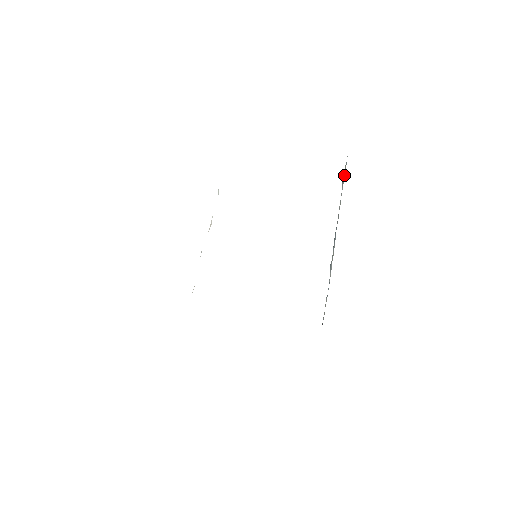
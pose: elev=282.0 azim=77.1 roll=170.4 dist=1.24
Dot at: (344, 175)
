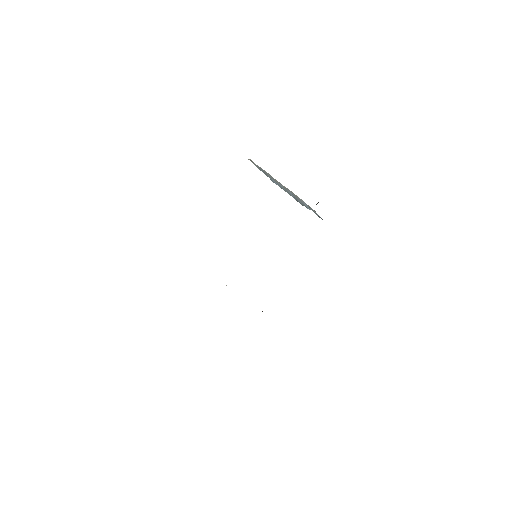
Dot at: (265, 174)
